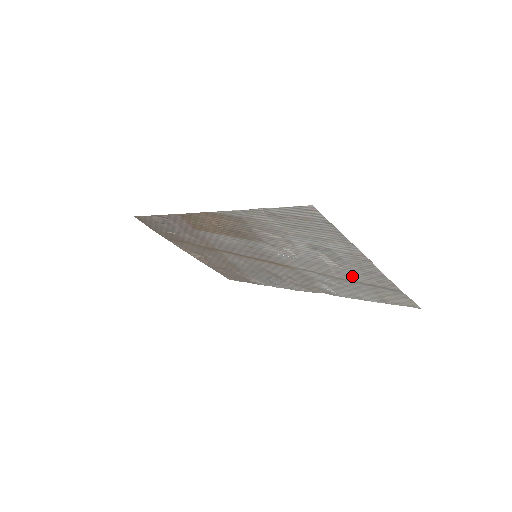
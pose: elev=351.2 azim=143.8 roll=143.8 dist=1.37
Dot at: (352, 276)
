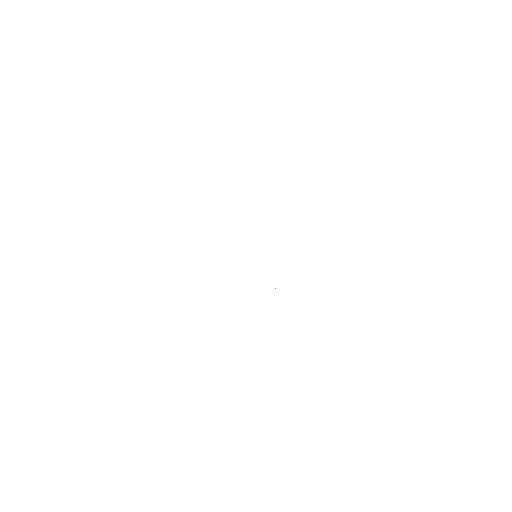
Dot at: occluded
